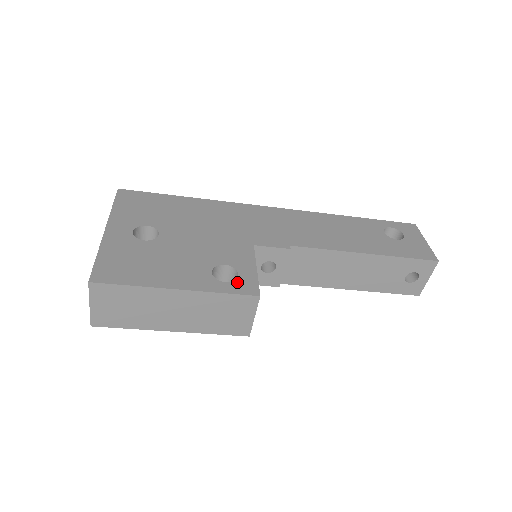
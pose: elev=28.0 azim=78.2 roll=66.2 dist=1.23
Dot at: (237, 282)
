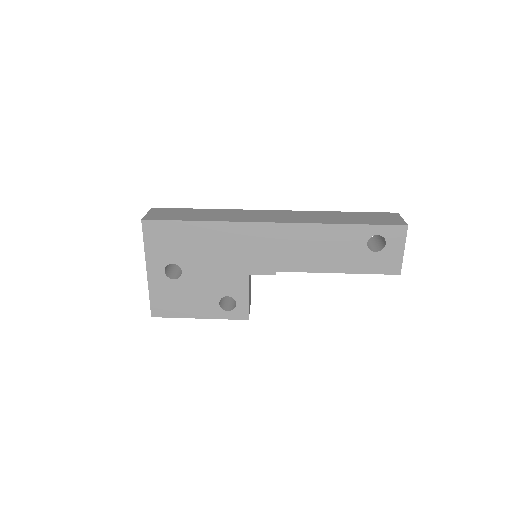
Dot at: (235, 311)
